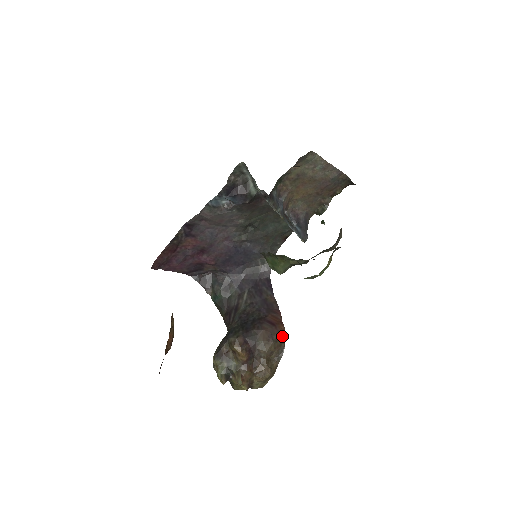
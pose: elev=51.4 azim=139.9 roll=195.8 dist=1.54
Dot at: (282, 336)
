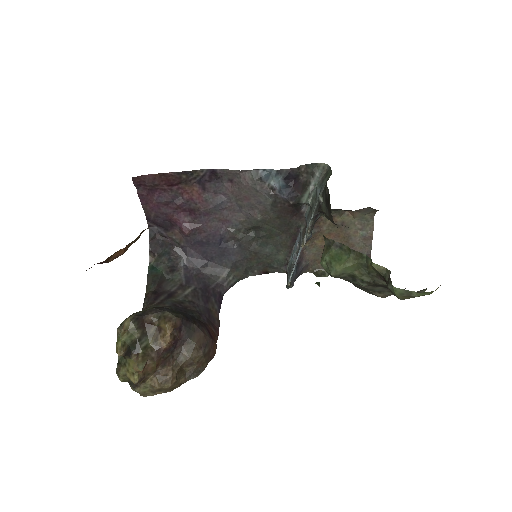
Dot at: (210, 356)
